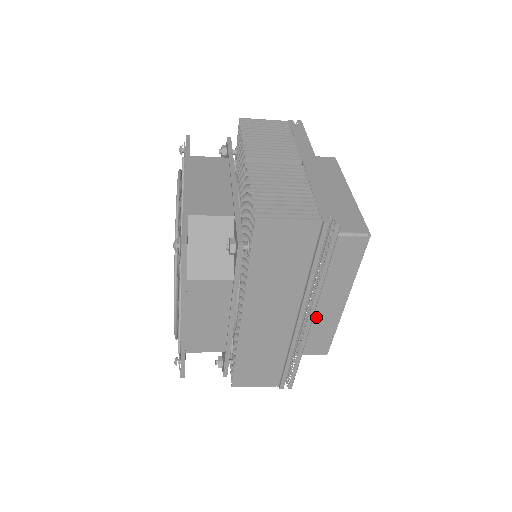
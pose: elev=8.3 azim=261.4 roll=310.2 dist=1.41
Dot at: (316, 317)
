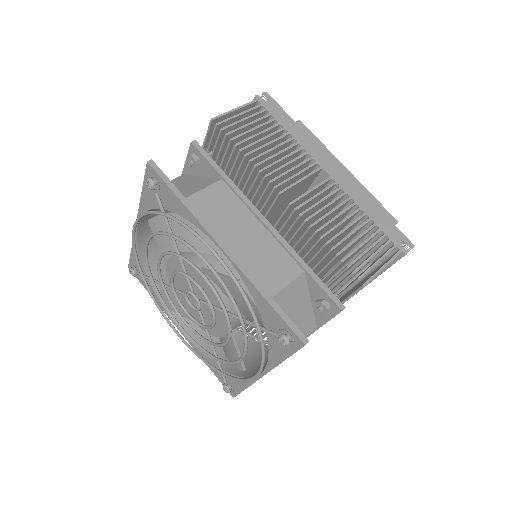
Dot at: occluded
